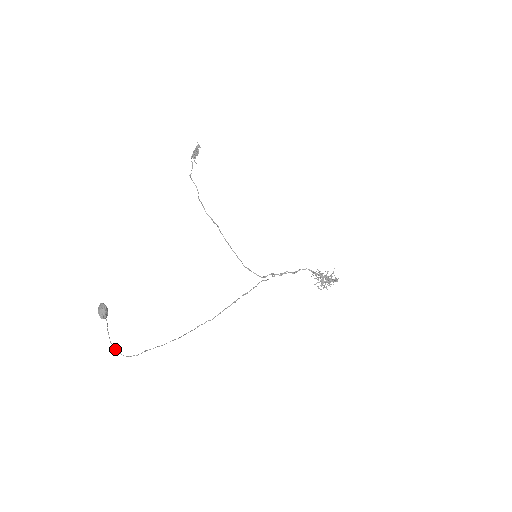
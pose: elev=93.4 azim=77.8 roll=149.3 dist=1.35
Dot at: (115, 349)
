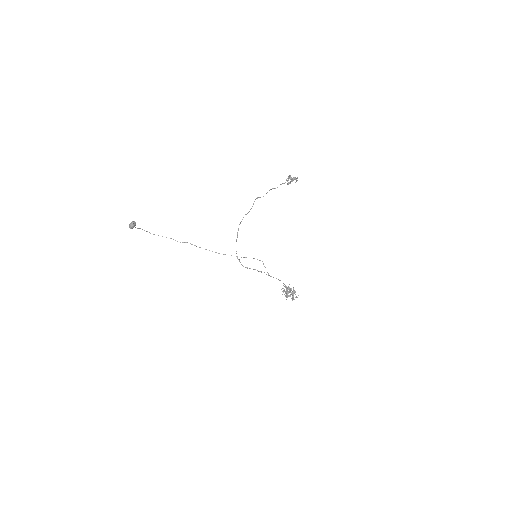
Dot at: (138, 228)
